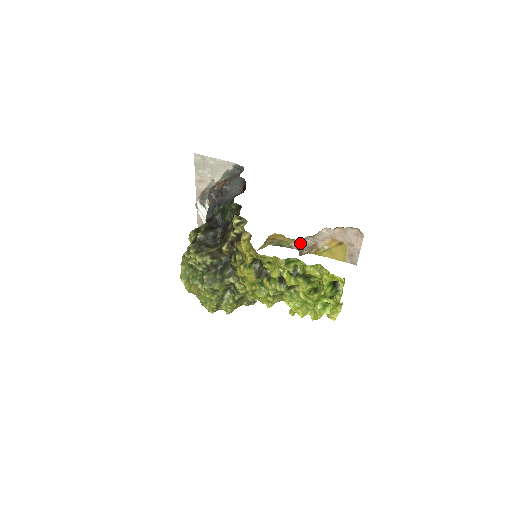
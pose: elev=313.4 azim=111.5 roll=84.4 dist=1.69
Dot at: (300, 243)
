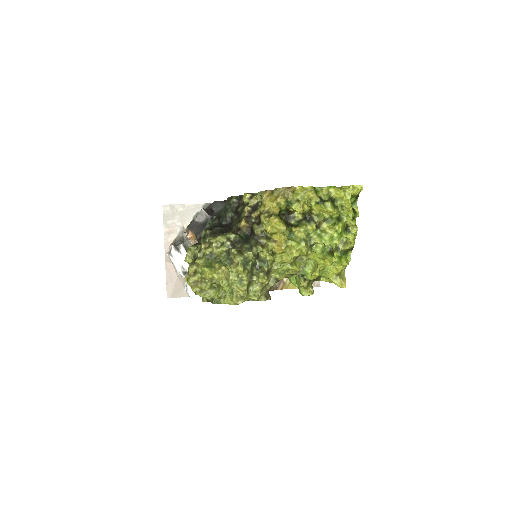
Dot at: occluded
